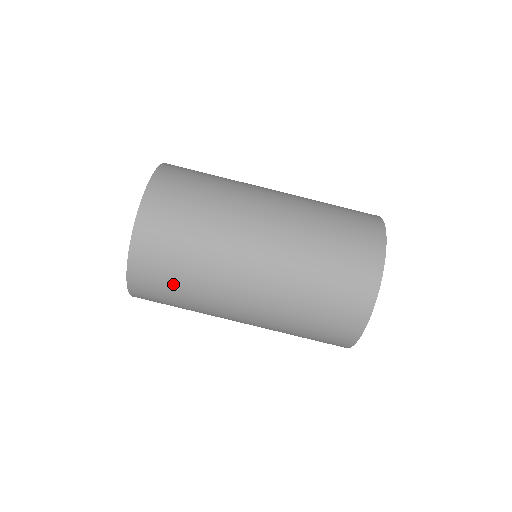
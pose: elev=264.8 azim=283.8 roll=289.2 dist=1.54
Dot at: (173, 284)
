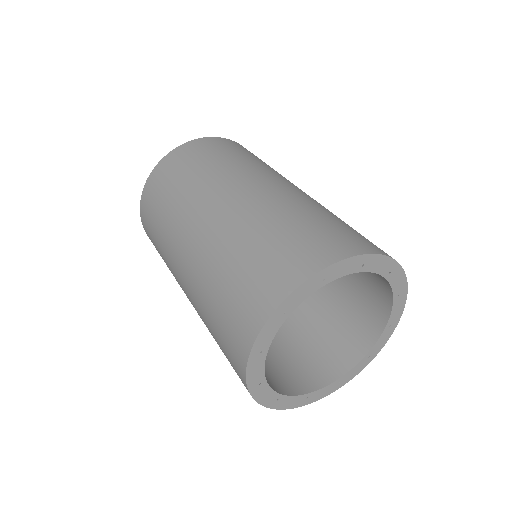
Dot at: (195, 165)
